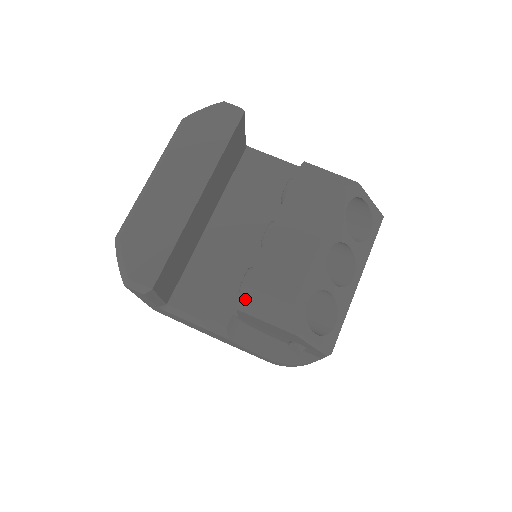
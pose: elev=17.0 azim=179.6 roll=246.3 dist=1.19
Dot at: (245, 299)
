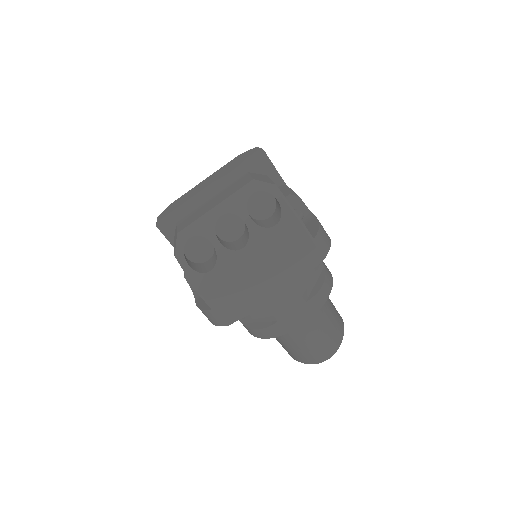
Dot at: occluded
